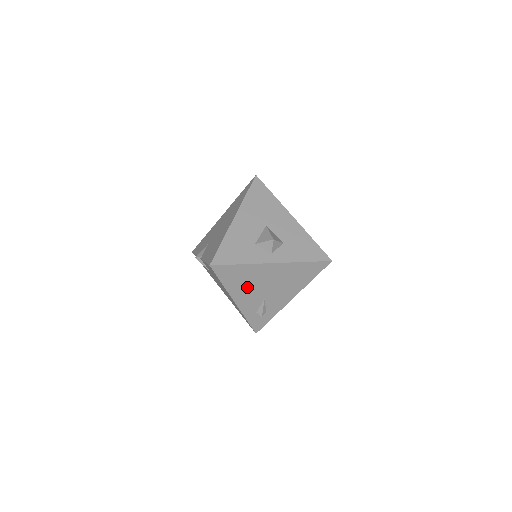
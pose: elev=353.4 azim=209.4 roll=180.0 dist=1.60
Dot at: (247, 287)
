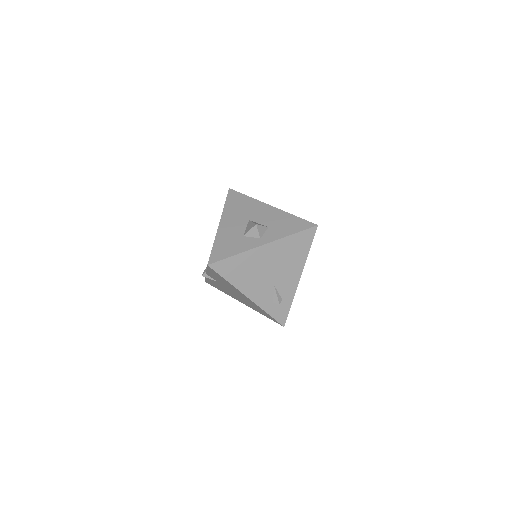
Dot at: (252, 277)
